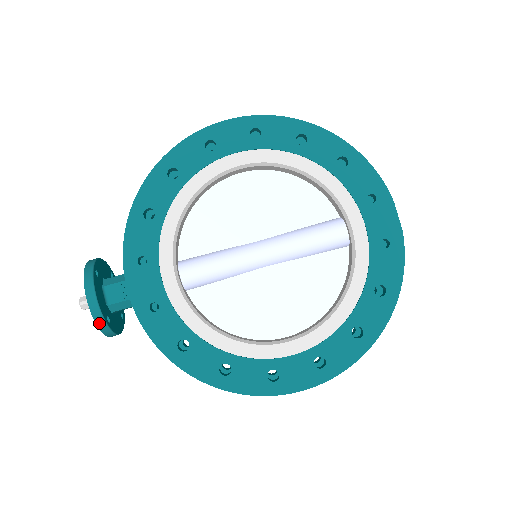
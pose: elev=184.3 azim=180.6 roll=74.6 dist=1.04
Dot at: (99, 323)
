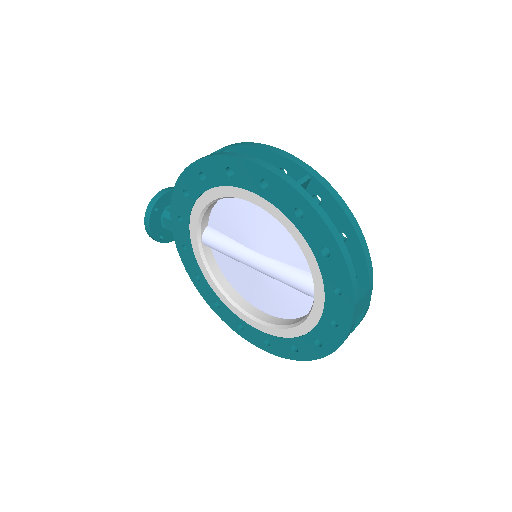
Dot at: (154, 239)
